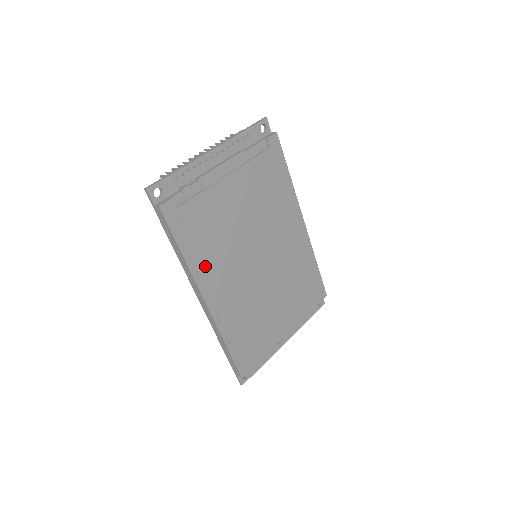
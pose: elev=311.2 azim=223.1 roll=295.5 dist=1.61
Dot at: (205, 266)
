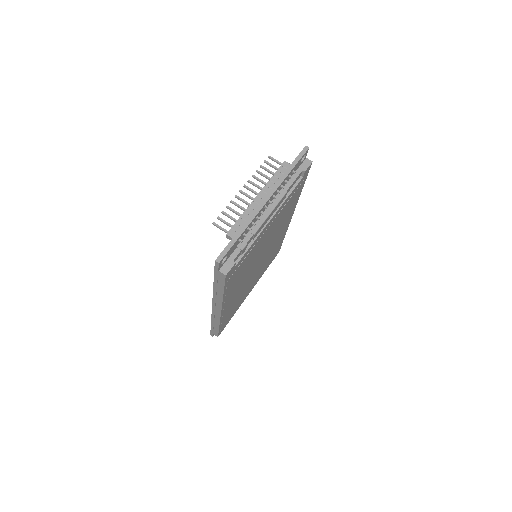
Dot at: (231, 291)
